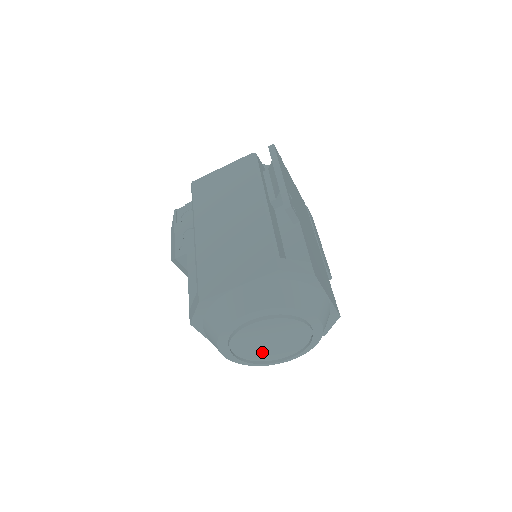
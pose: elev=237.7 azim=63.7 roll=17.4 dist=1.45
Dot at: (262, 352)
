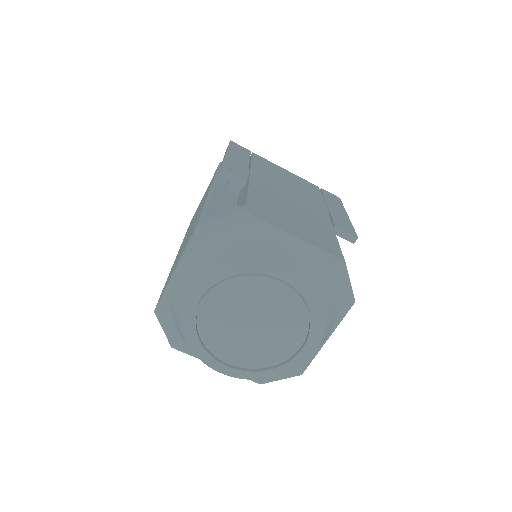
Dot at: (261, 349)
